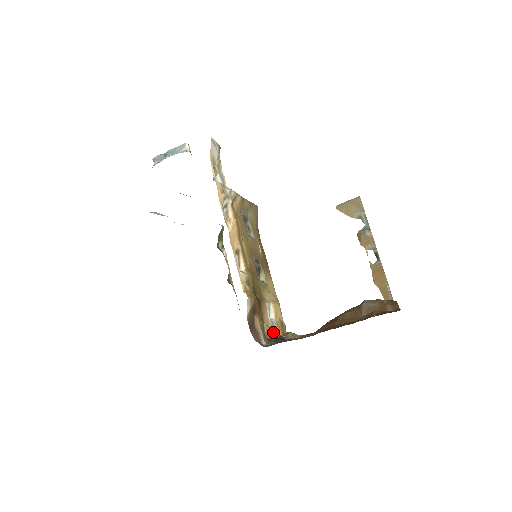
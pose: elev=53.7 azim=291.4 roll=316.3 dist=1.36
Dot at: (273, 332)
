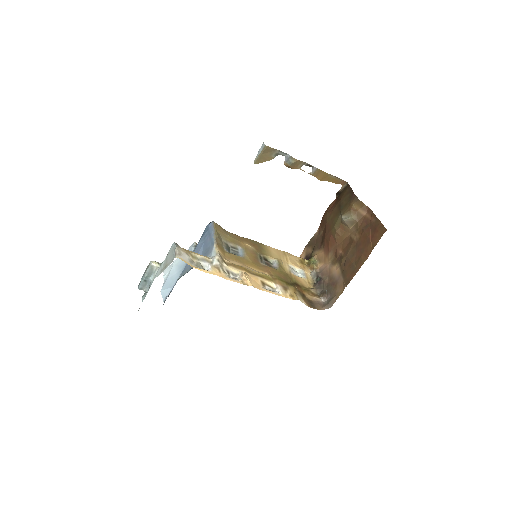
Dot at: (311, 280)
